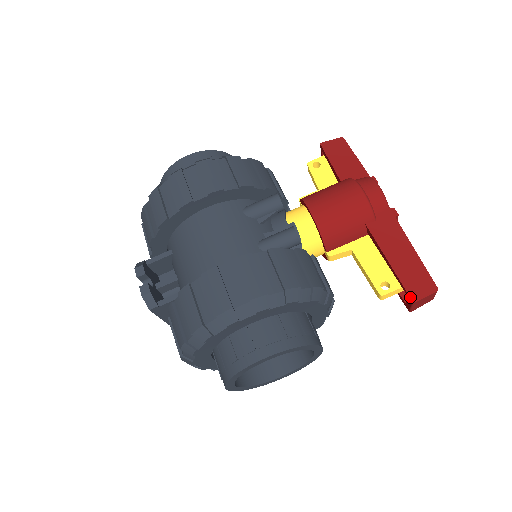
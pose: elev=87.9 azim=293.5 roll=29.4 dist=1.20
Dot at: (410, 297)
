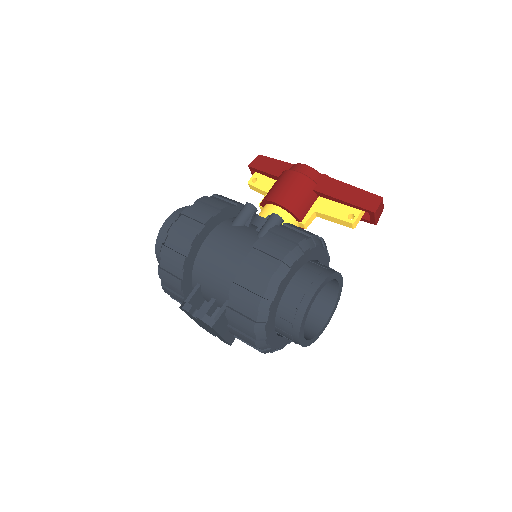
Dot at: (371, 211)
